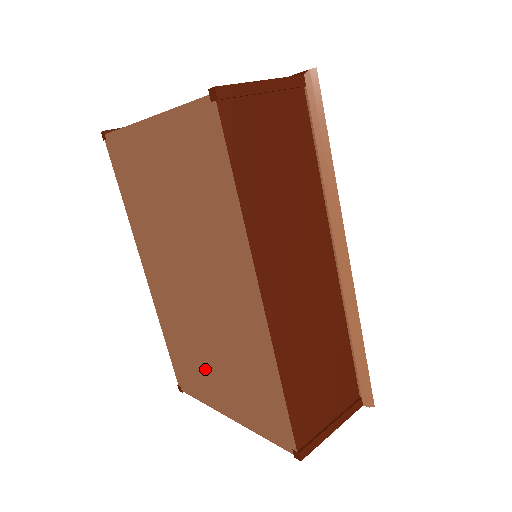
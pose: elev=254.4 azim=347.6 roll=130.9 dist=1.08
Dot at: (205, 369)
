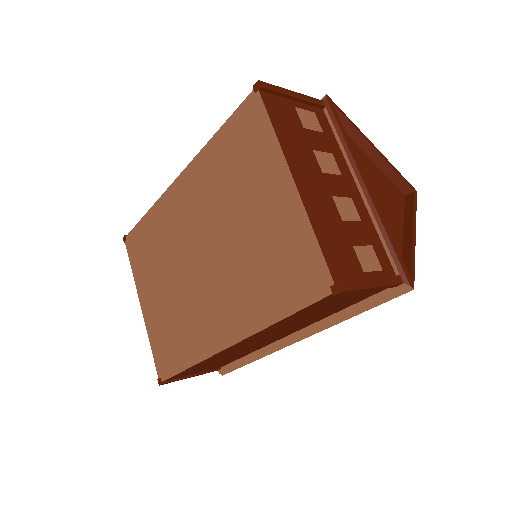
Dot at: (154, 276)
